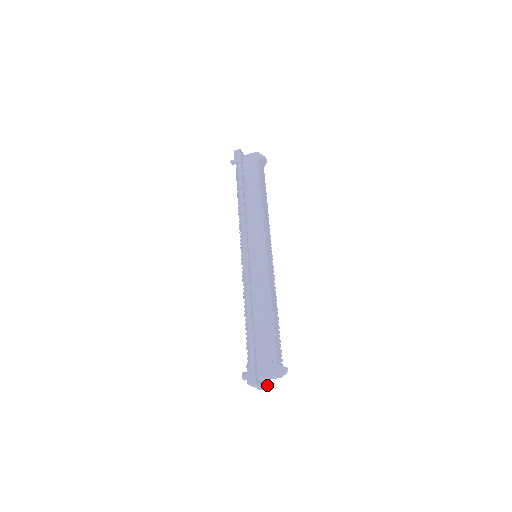
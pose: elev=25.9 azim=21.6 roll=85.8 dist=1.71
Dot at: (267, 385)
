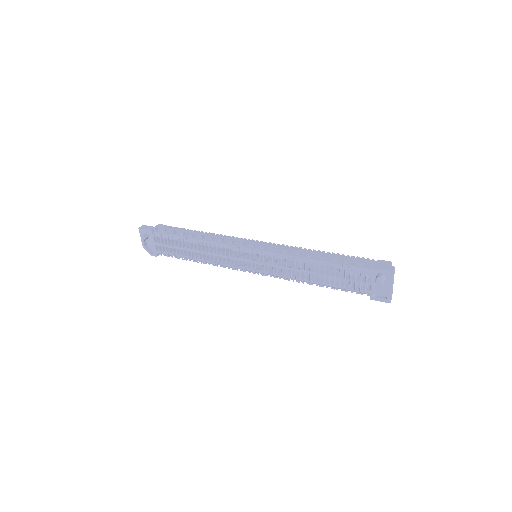
Dot at: occluded
